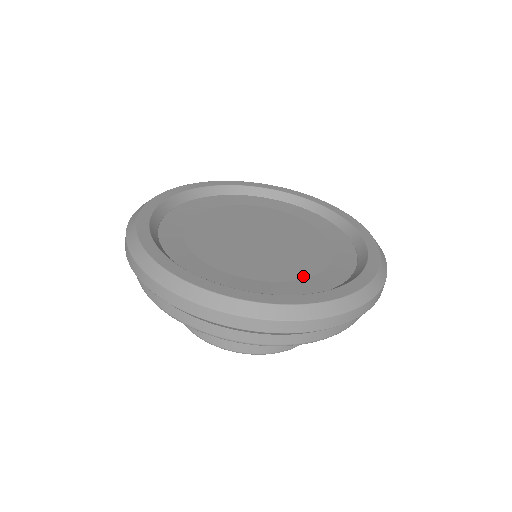
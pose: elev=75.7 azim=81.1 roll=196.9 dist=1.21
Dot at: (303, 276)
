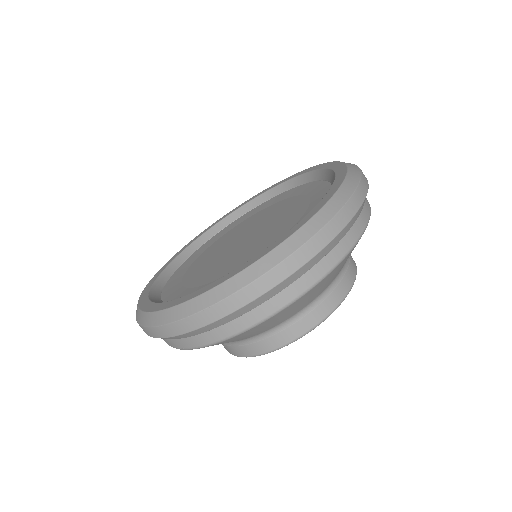
Dot at: (278, 238)
